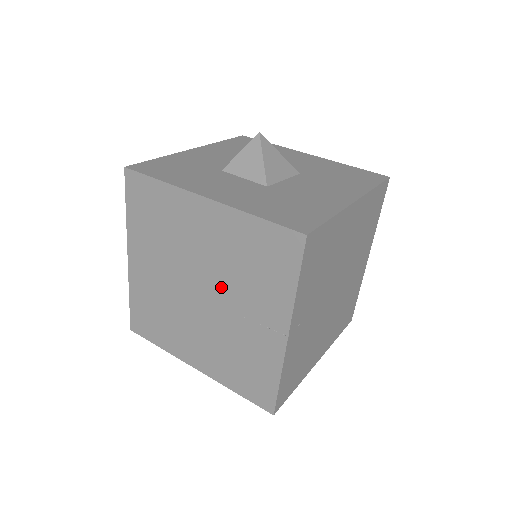
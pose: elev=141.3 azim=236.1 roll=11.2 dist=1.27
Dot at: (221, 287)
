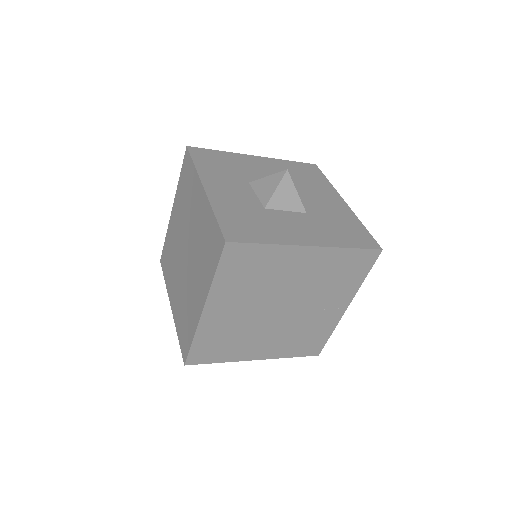
Dot at: (303, 299)
